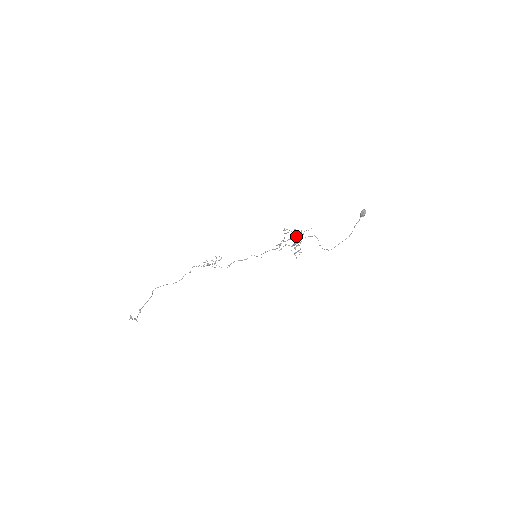
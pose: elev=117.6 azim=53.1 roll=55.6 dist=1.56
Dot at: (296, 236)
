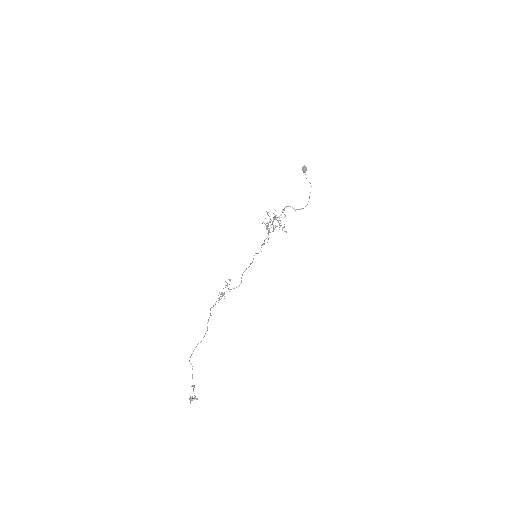
Dot at: (275, 216)
